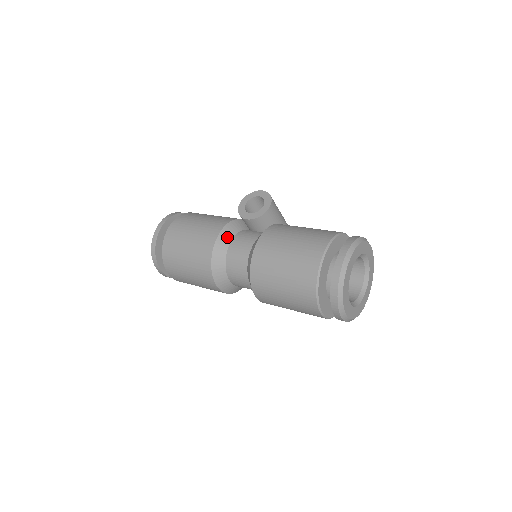
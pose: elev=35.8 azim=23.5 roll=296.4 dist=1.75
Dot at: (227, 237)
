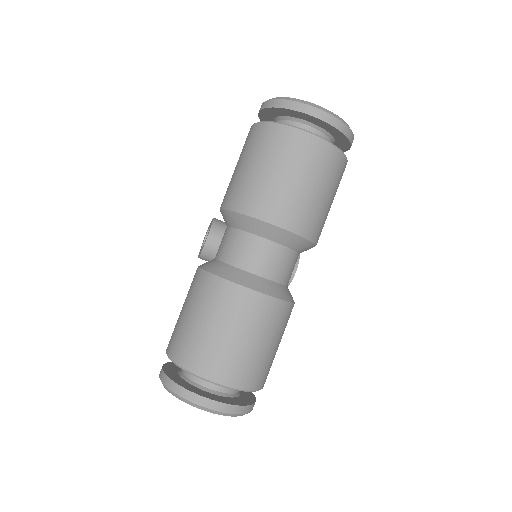
Dot at: occluded
